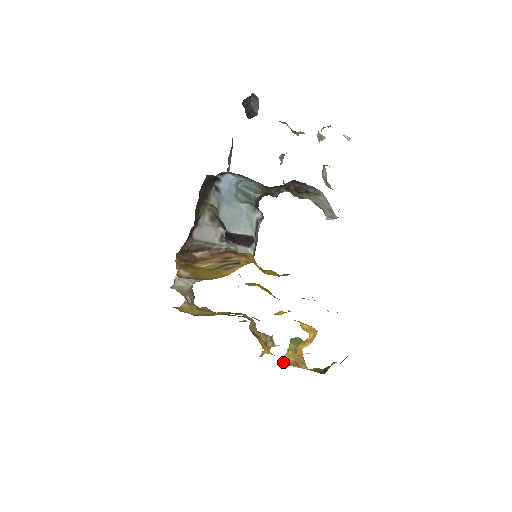
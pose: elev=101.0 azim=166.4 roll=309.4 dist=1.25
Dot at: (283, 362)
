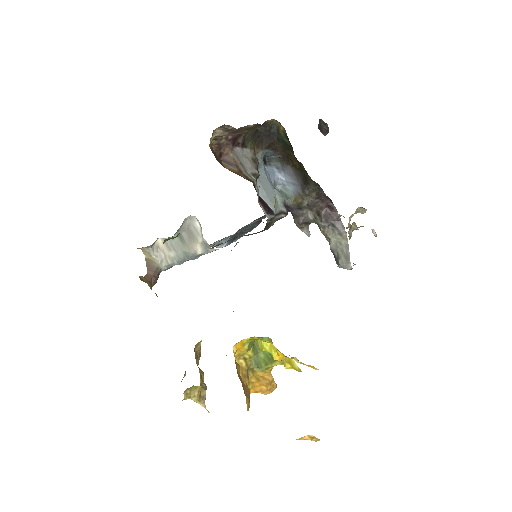
Dot at: occluded
